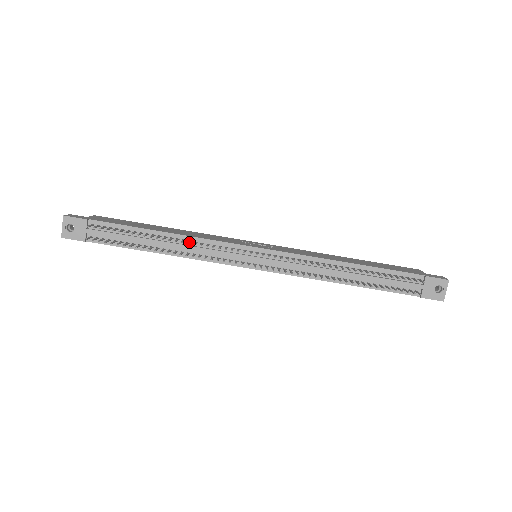
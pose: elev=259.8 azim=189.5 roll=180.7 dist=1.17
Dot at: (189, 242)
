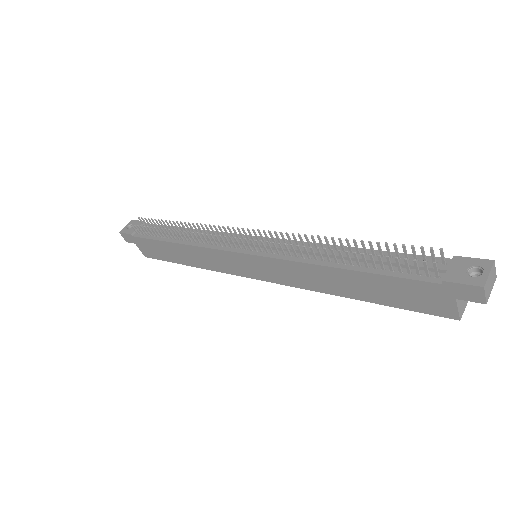
Dot at: occluded
